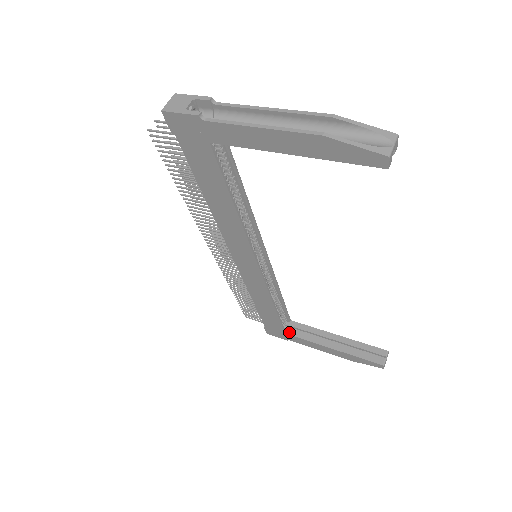
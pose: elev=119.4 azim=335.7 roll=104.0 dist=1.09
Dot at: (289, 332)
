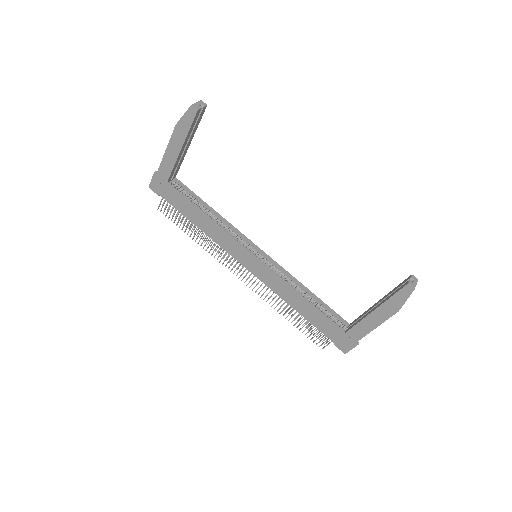
Dot at: (347, 330)
